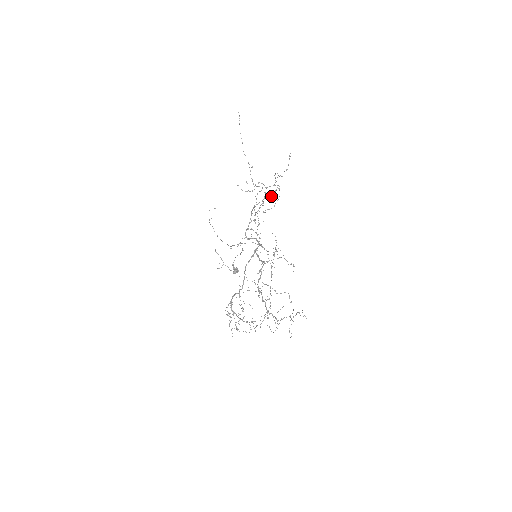
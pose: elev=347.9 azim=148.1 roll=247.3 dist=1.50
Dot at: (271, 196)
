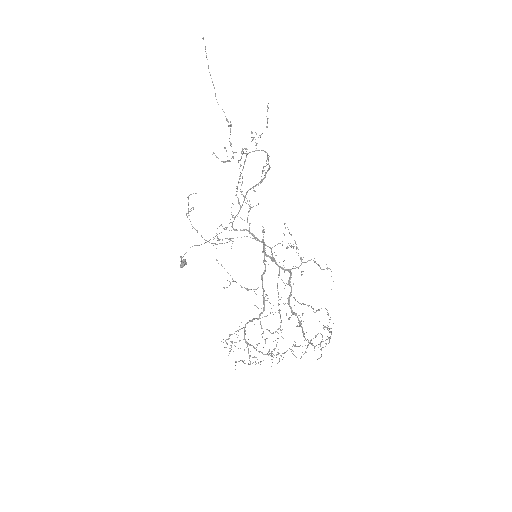
Dot at: (269, 169)
